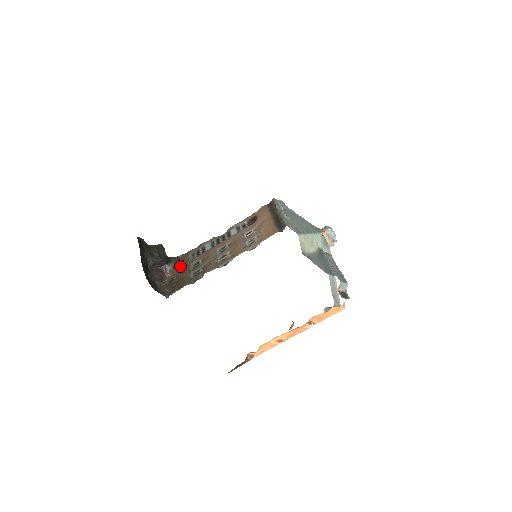
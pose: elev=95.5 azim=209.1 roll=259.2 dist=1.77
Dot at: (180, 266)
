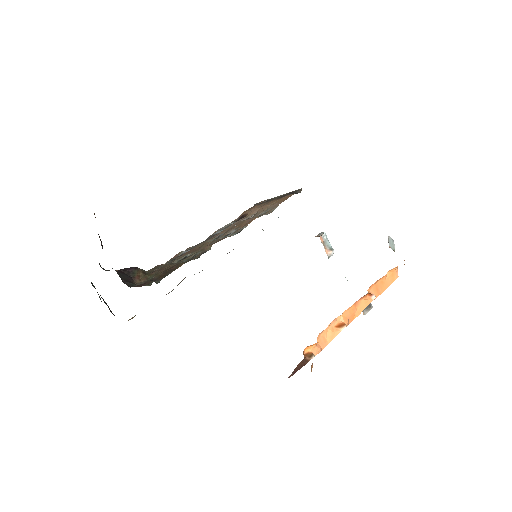
Dot at: (153, 272)
